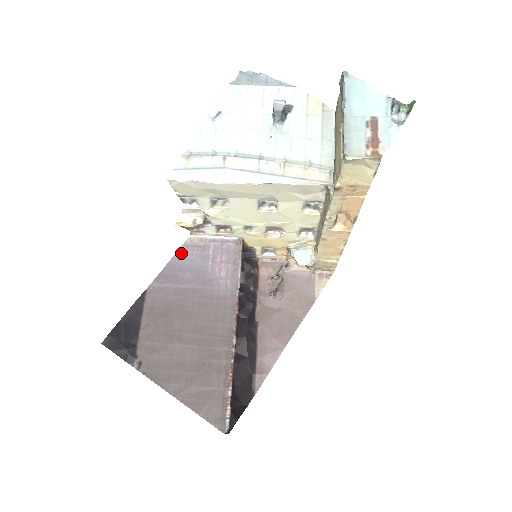
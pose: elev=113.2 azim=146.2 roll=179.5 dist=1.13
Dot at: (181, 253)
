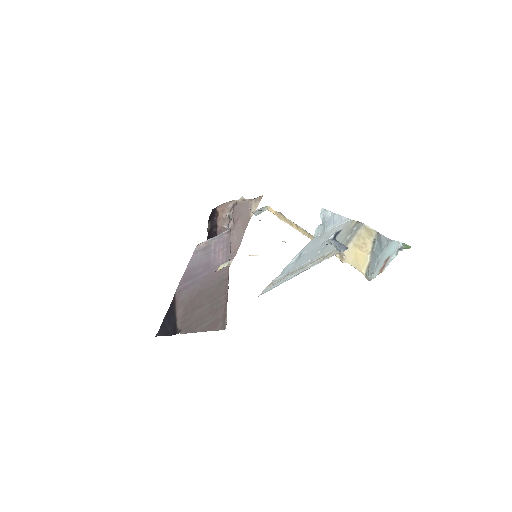
Dot at: (193, 259)
